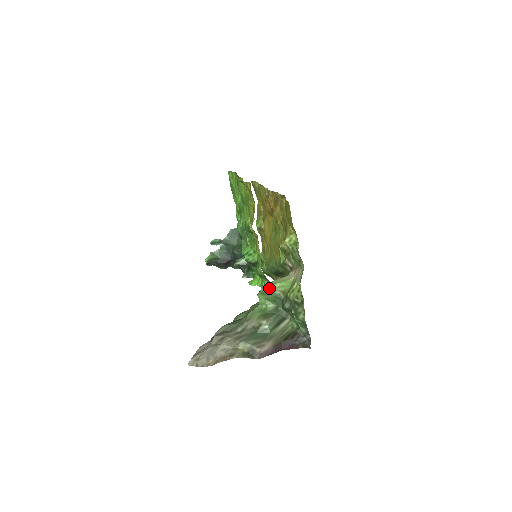
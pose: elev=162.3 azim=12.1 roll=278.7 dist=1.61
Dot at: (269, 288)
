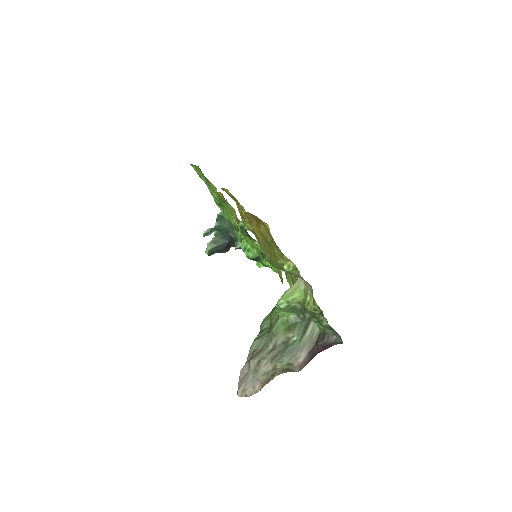
Dot at: (284, 303)
